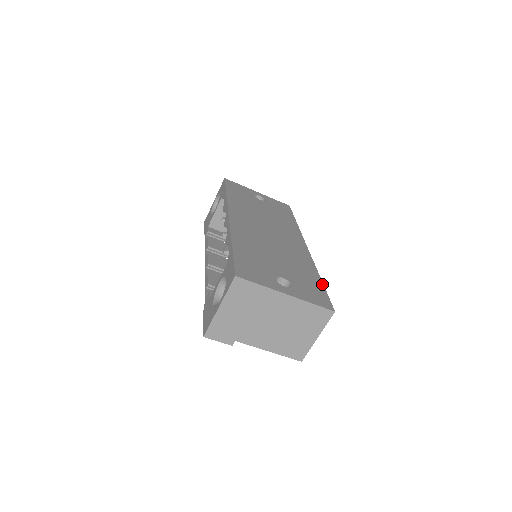
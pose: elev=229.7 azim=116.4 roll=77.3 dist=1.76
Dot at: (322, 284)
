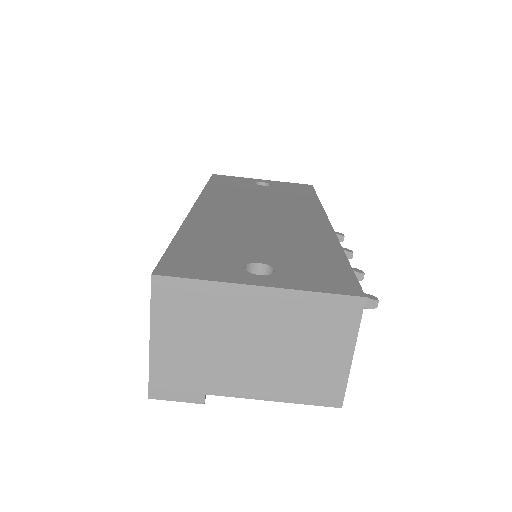
Dot at: (345, 261)
